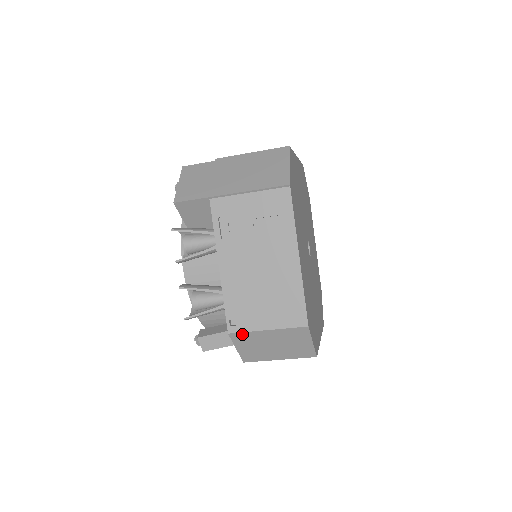
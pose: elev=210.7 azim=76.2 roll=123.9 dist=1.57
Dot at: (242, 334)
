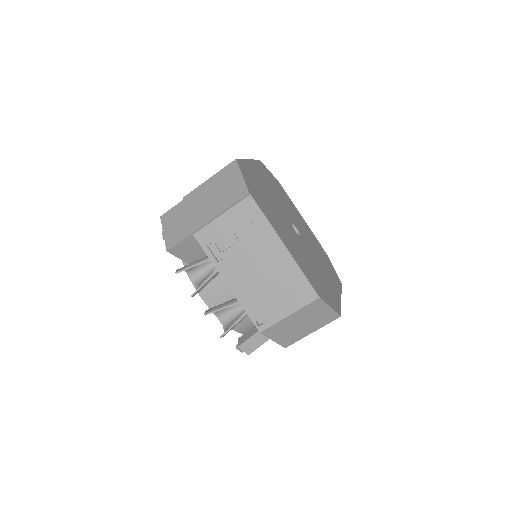
Dot at: (271, 328)
